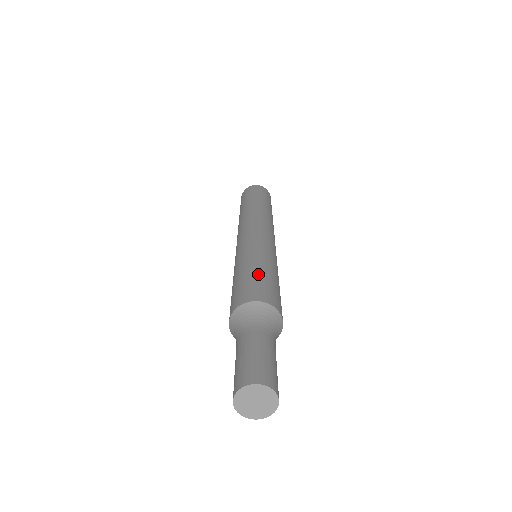
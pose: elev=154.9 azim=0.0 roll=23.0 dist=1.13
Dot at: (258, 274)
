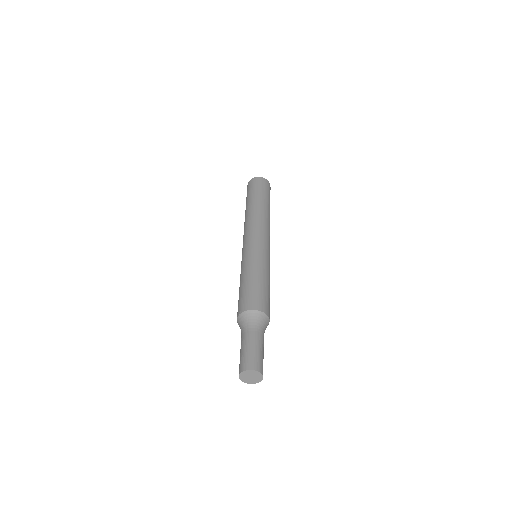
Dot at: (255, 285)
